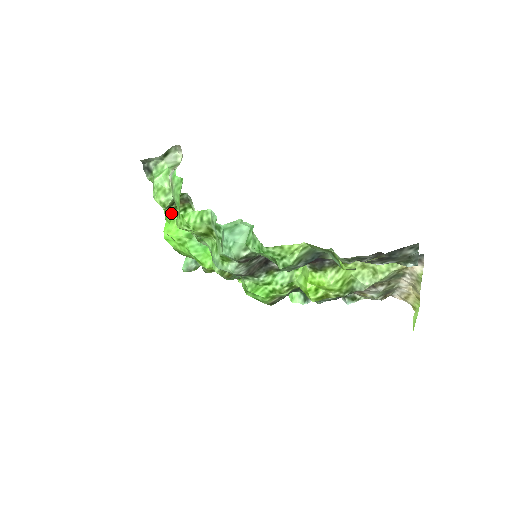
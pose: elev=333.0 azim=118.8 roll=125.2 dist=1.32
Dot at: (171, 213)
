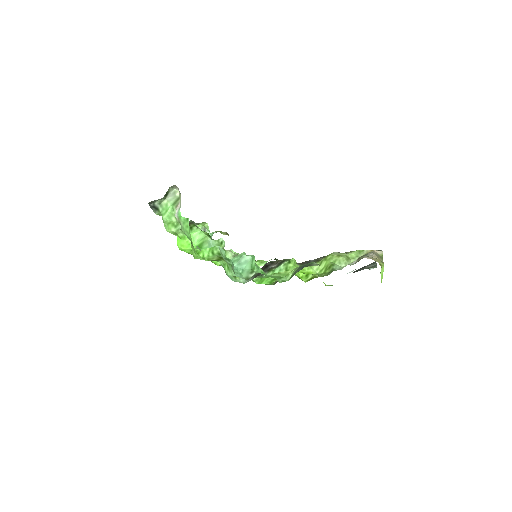
Dot at: (181, 233)
